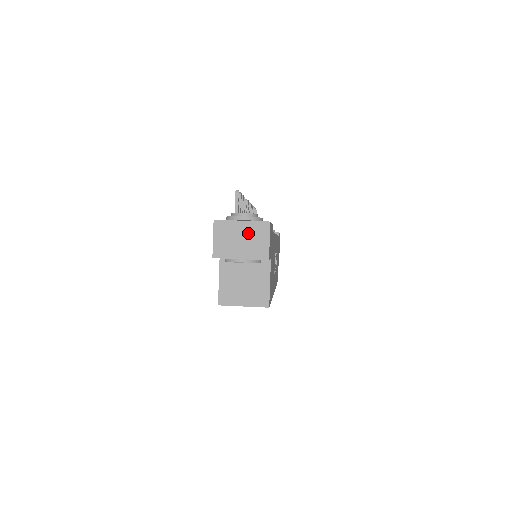
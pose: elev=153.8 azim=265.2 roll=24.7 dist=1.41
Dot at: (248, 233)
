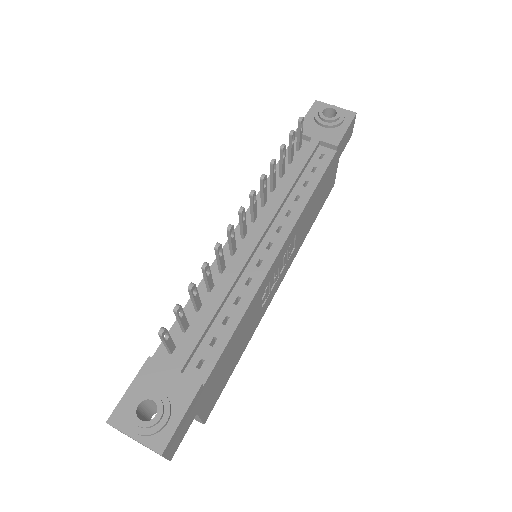
Dot at: occluded
